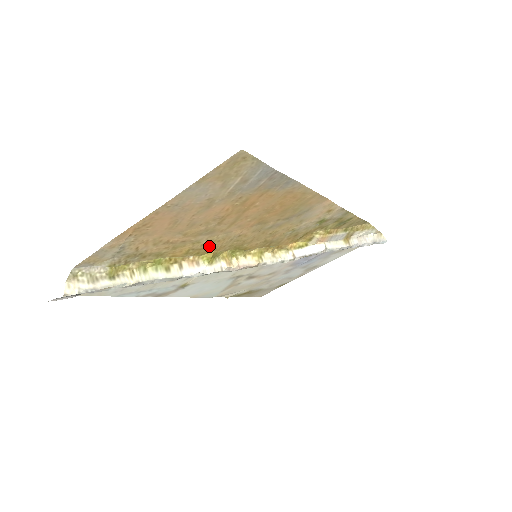
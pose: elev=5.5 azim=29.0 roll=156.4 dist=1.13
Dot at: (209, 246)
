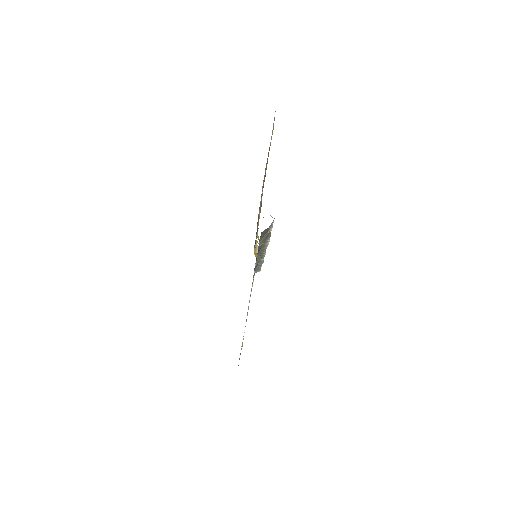
Dot at: occluded
